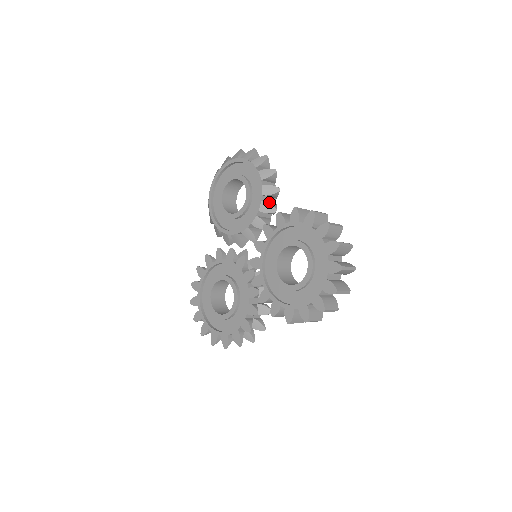
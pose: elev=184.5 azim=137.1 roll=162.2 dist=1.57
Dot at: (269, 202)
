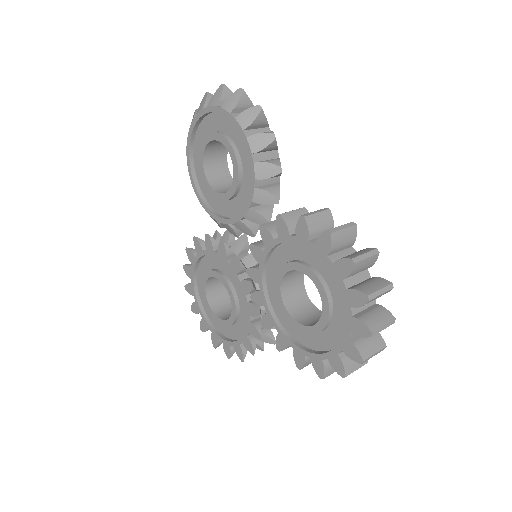
Dot at: (267, 186)
